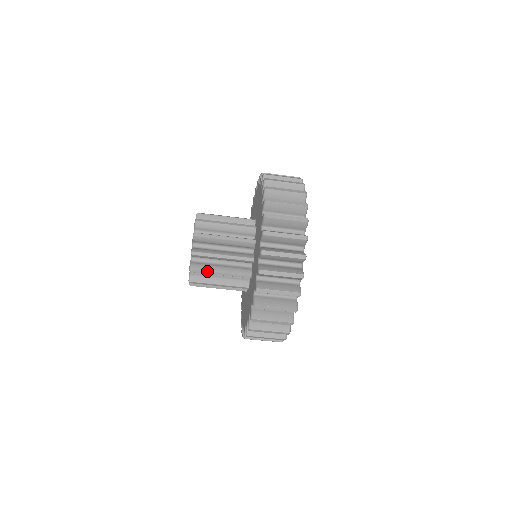
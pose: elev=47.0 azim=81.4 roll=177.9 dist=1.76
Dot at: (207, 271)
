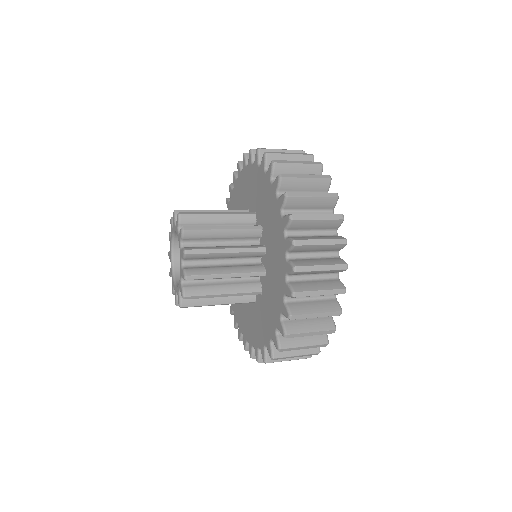
Dot at: occluded
